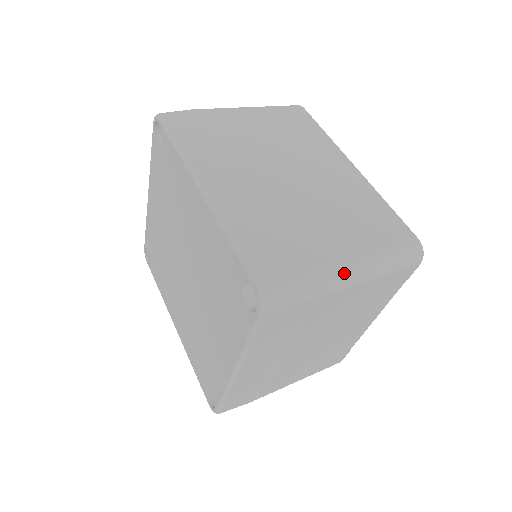
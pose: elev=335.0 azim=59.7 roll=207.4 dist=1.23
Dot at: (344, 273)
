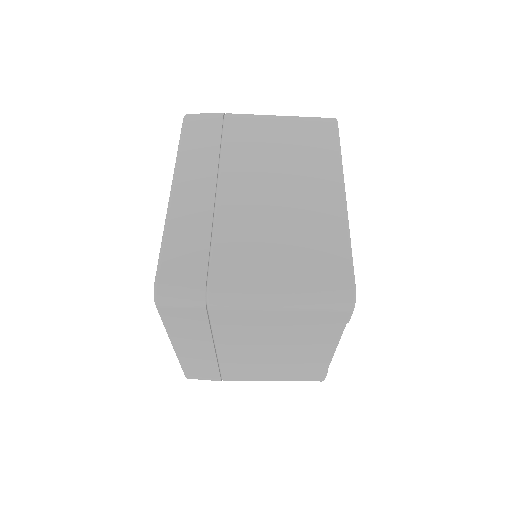
Dot at: (243, 295)
